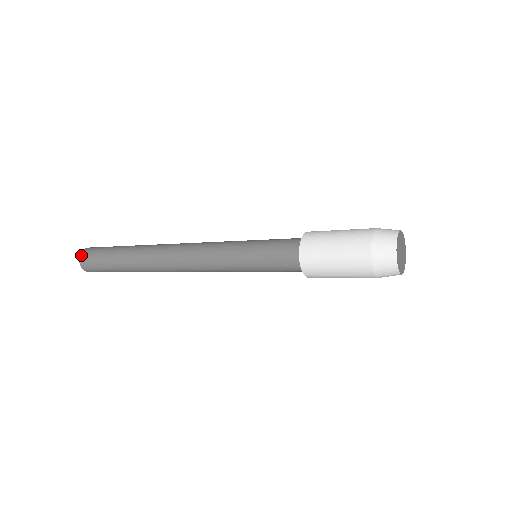
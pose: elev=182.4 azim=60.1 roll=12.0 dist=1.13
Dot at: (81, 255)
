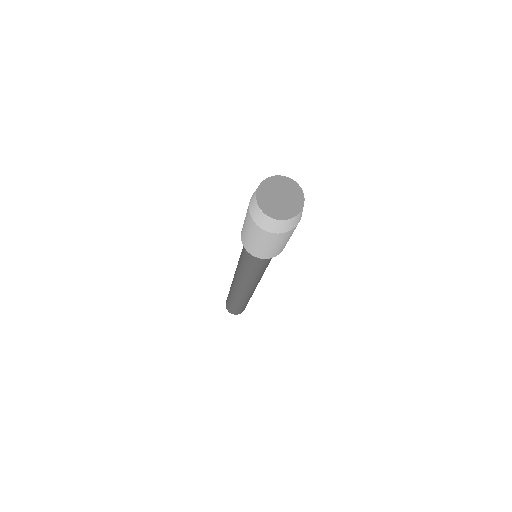
Dot at: occluded
